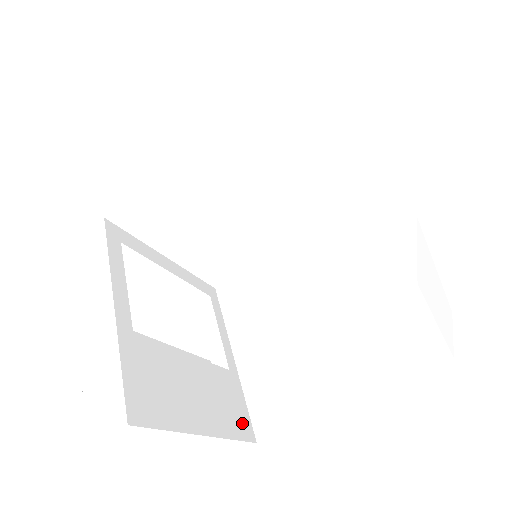
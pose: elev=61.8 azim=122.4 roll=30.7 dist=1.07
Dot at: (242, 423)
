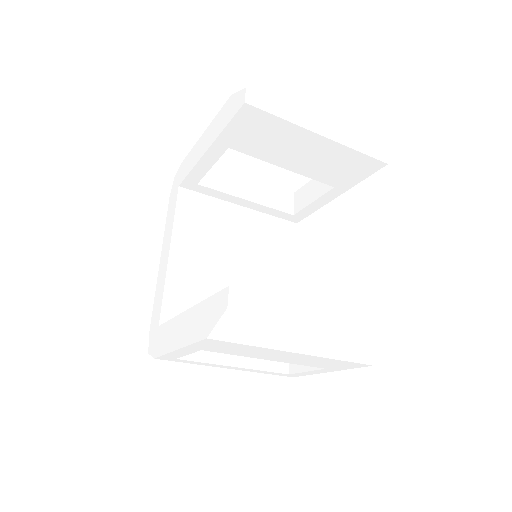
Dot at: occluded
